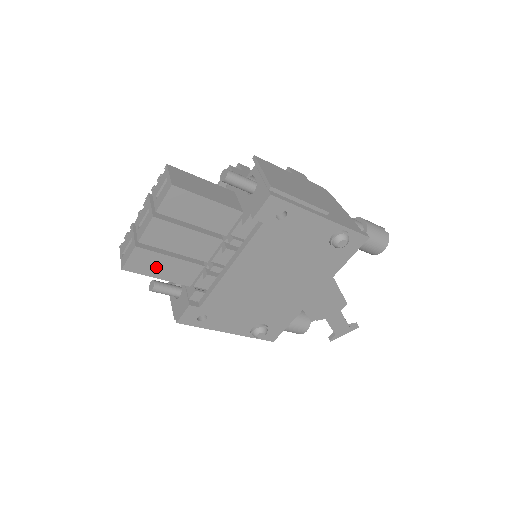
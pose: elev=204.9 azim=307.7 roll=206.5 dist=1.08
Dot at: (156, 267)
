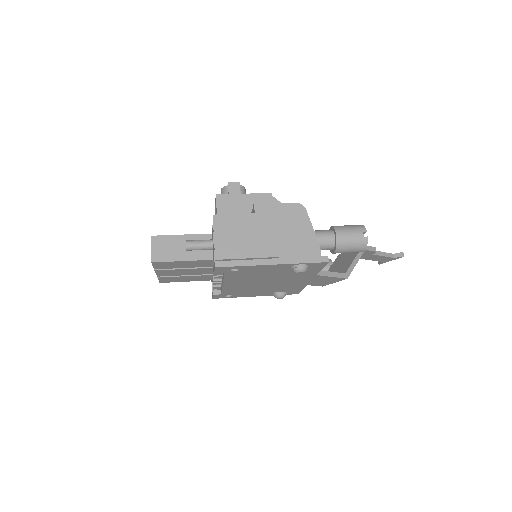
Dot at: (180, 279)
